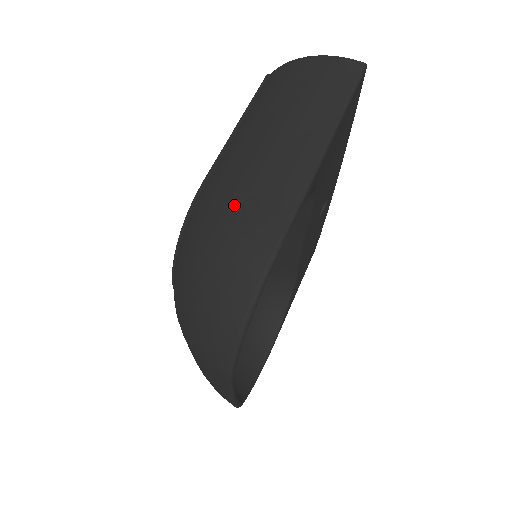
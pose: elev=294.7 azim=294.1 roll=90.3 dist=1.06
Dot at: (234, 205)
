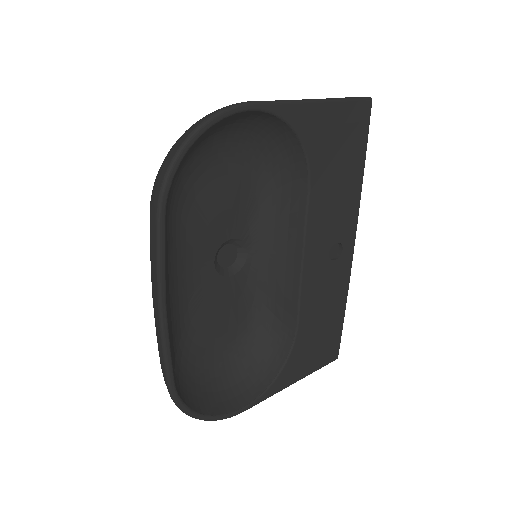
Dot at: occluded
